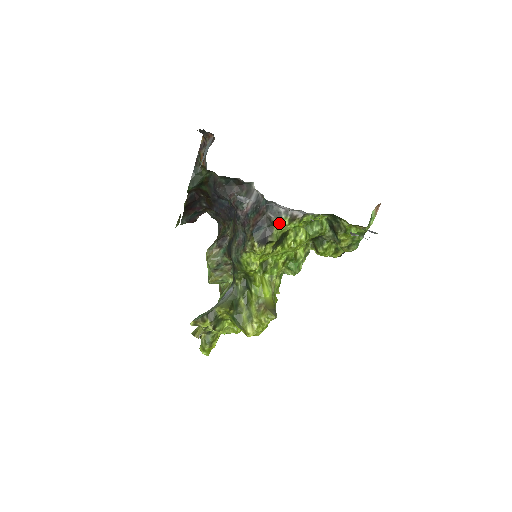
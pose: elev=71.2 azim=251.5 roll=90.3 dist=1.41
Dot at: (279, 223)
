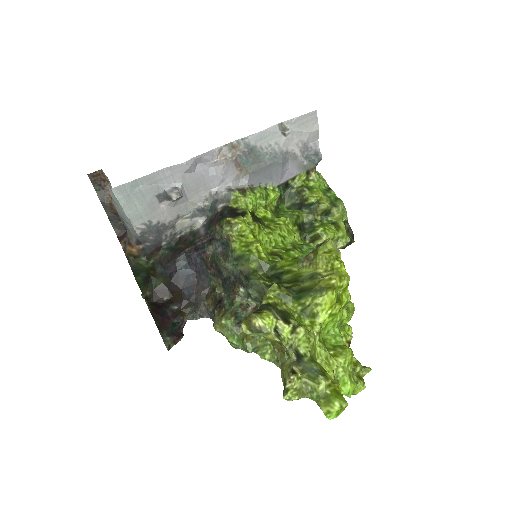
Dot at: (235, 202)
